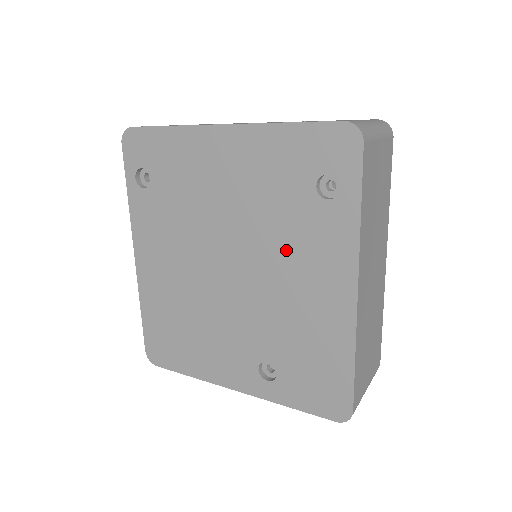
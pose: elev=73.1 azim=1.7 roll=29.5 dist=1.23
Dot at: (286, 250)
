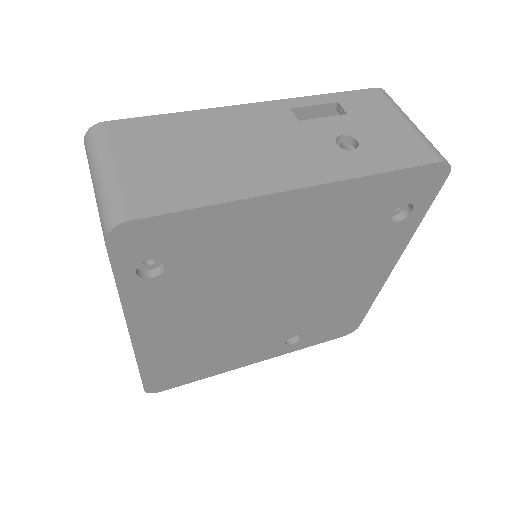
Dot at: (341, 266)
